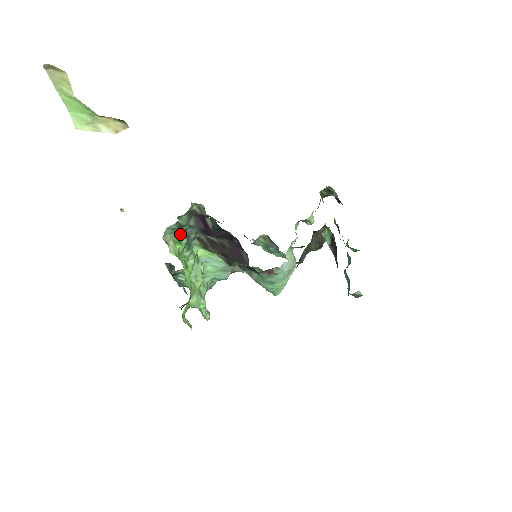
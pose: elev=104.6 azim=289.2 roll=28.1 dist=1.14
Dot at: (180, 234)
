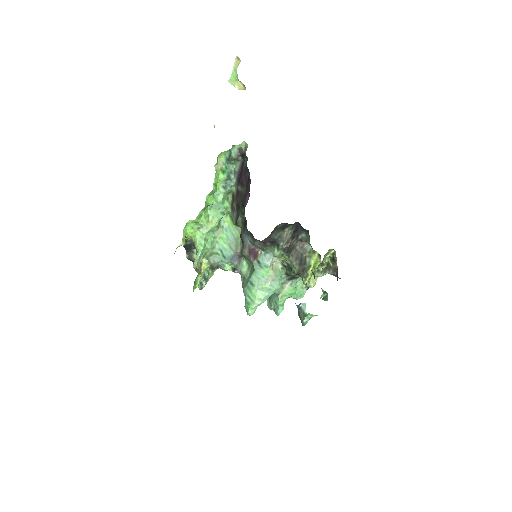
Dot at: (227, 170)
